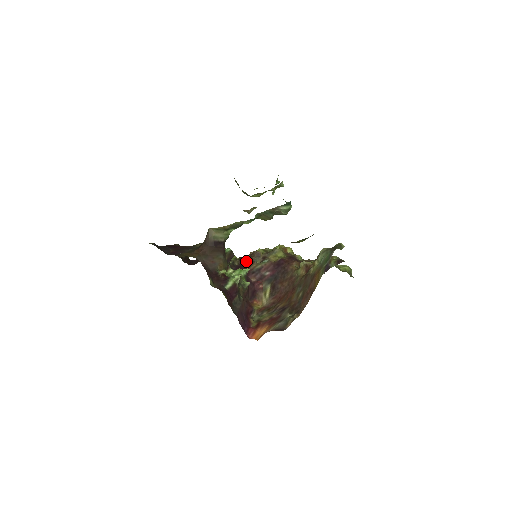
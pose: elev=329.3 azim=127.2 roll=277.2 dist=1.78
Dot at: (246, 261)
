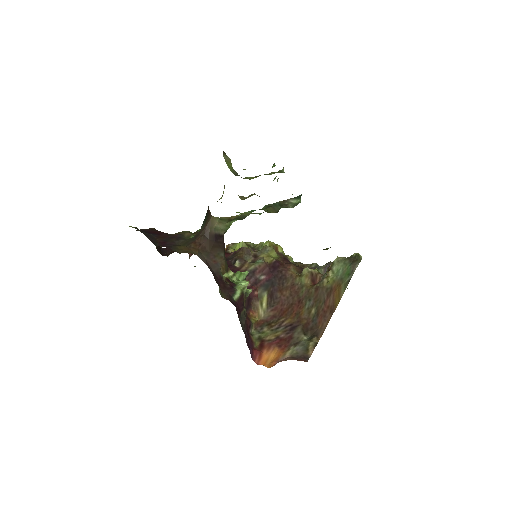
Dot at: (235, 258)
